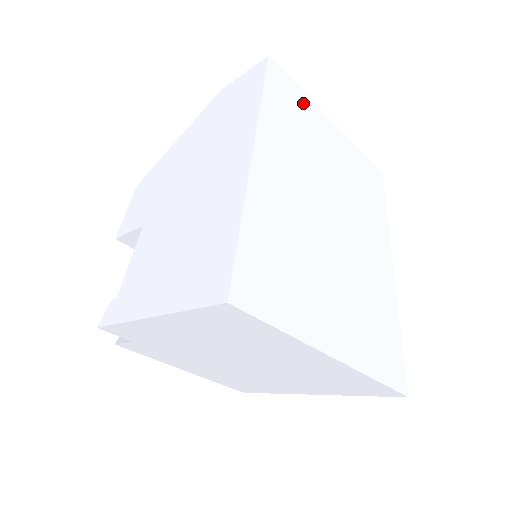
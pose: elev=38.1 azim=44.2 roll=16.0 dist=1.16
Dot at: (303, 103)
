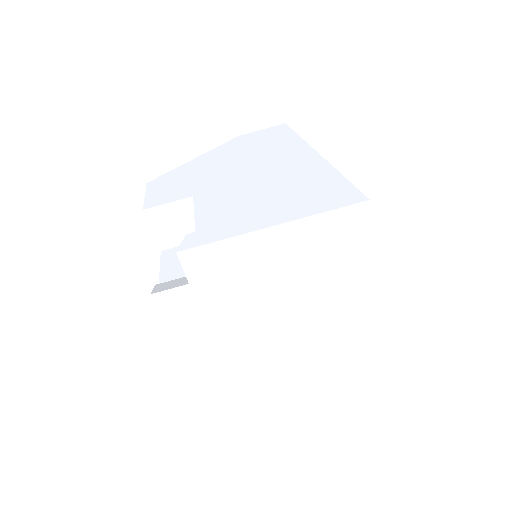
Dot at: occluded
